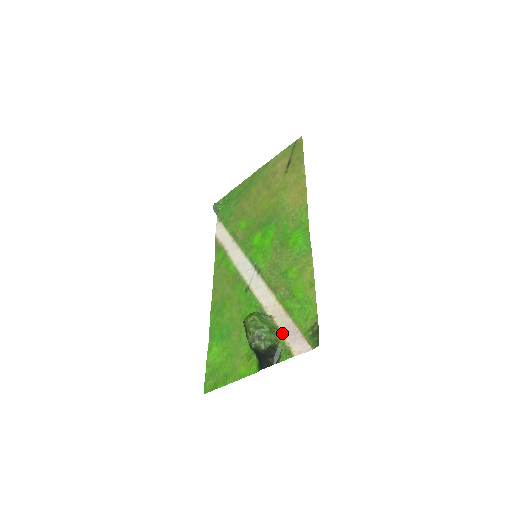
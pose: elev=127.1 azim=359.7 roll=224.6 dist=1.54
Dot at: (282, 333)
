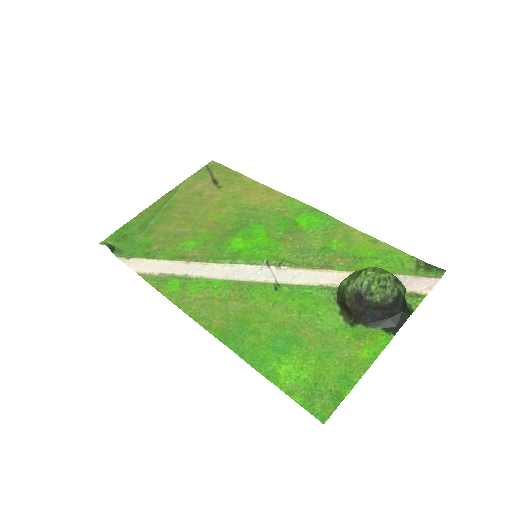
Dot at: occluded
